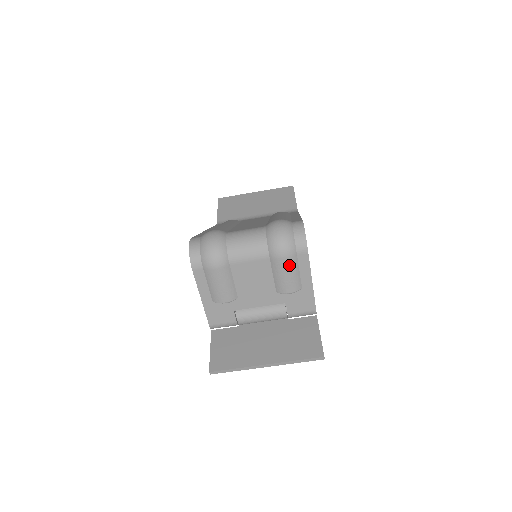
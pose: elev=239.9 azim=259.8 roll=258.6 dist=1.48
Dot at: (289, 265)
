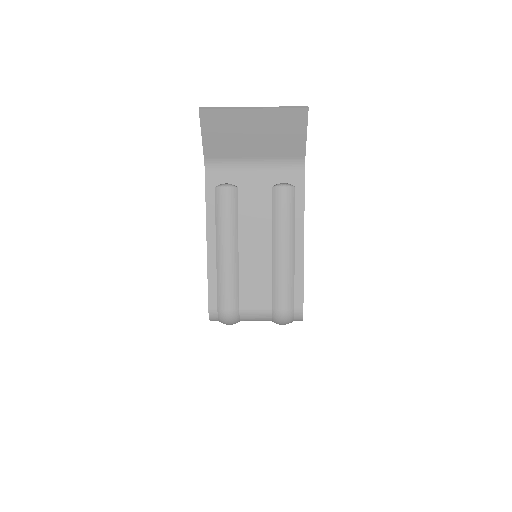
Dot at: occluded
